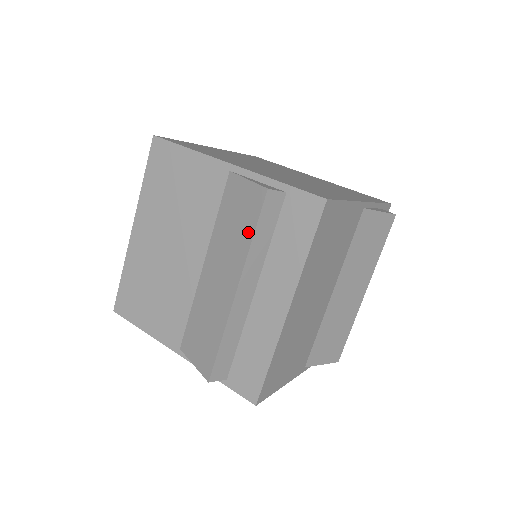
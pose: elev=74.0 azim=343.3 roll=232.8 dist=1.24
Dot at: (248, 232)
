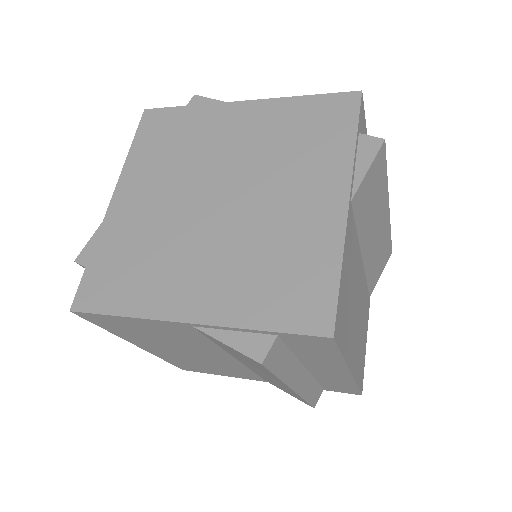
Dot at: (268, 373)
